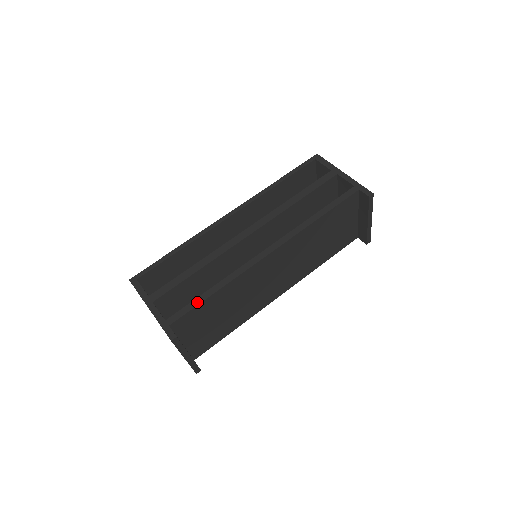
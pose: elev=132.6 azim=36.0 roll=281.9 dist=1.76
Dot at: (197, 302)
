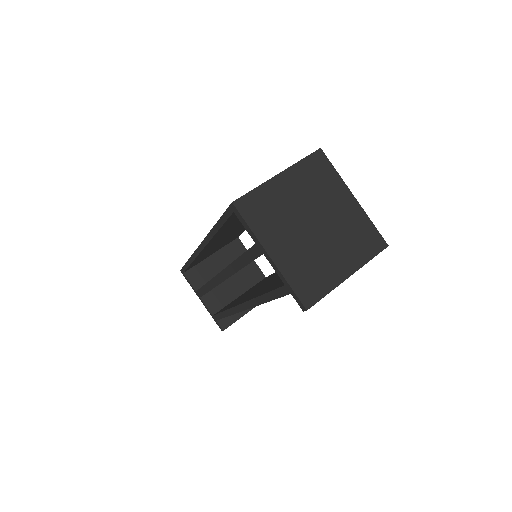
Dot at: (221, 316)
